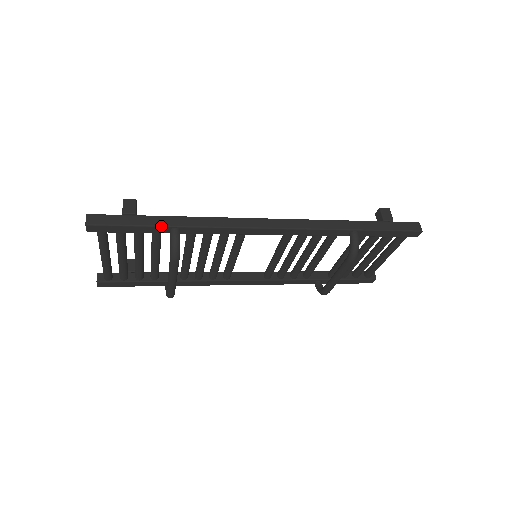
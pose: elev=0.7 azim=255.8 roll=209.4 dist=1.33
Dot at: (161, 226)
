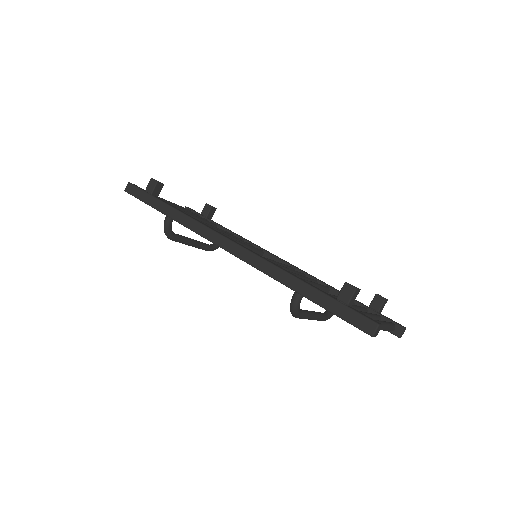
Dot at: (159, 211)
